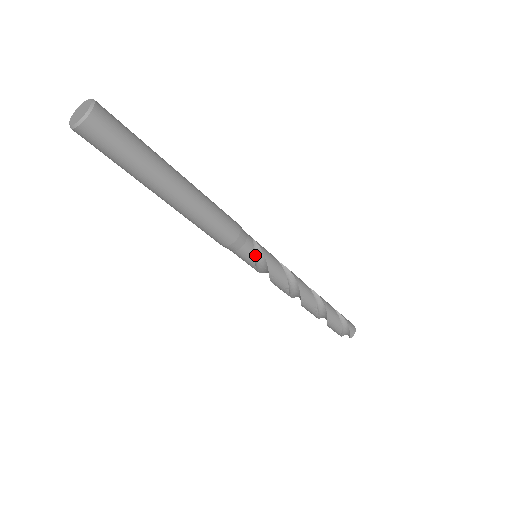
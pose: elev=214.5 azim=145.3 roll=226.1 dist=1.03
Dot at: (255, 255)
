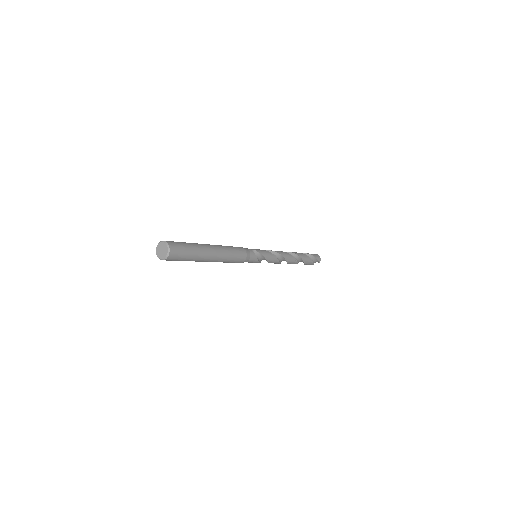
Dot at: occluded
